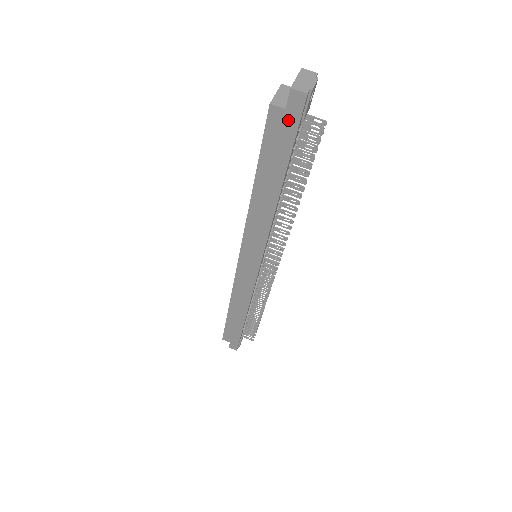
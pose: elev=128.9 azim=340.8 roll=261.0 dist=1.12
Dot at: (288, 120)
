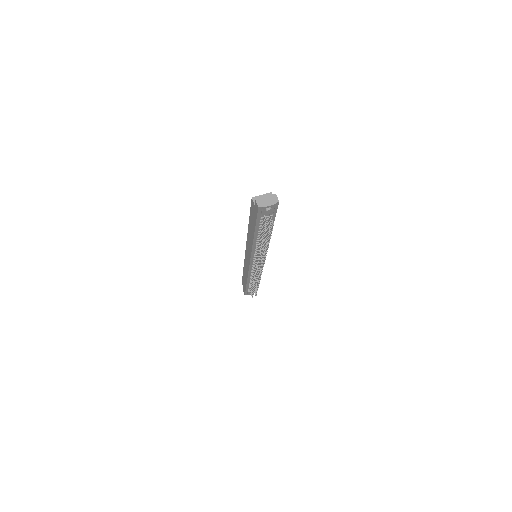
Dot at: (255, 210)
